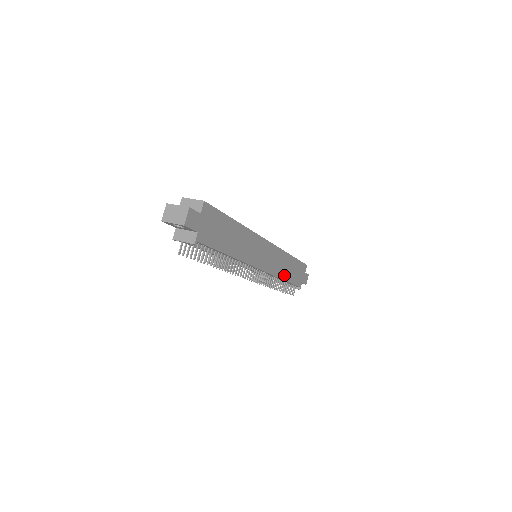
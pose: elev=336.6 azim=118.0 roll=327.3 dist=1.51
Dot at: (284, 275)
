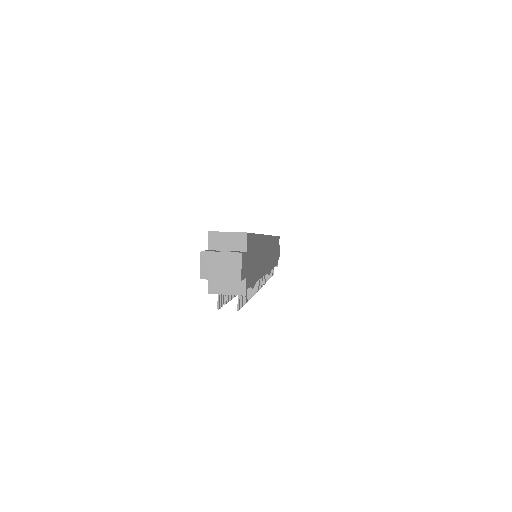
Dot at: occluded
